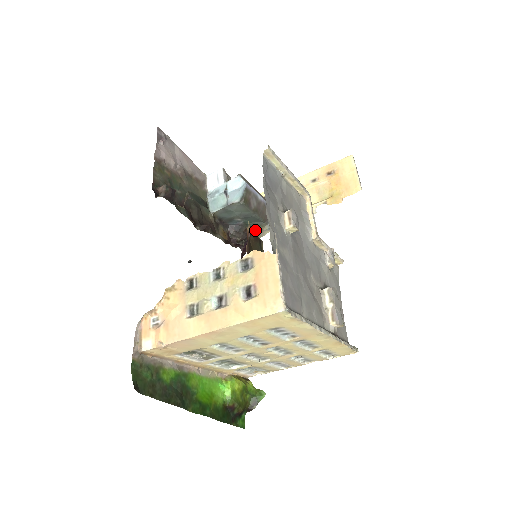
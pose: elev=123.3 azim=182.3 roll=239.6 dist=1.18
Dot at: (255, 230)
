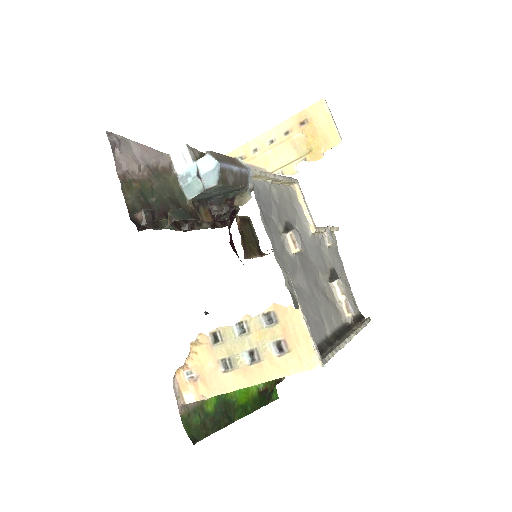
Dot at: (235, 197)
